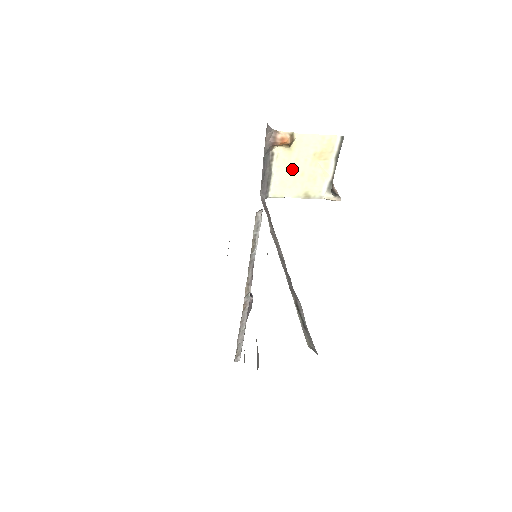
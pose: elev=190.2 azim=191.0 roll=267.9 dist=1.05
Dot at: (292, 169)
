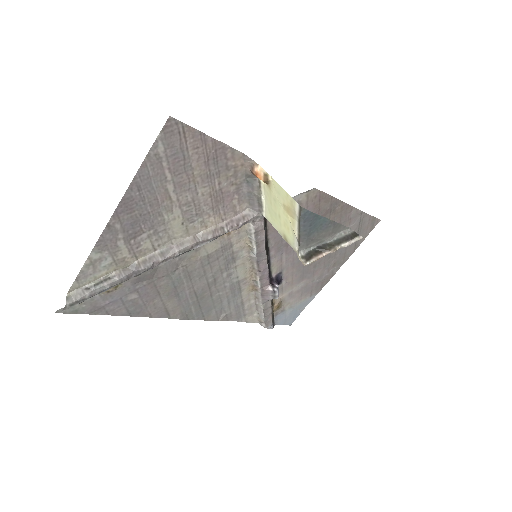
Dot at: (274, 206)
